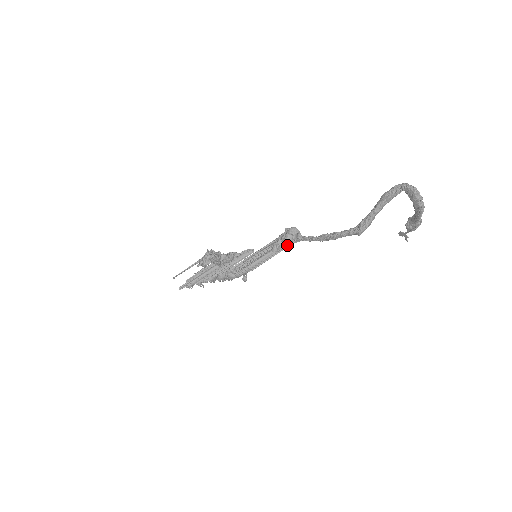
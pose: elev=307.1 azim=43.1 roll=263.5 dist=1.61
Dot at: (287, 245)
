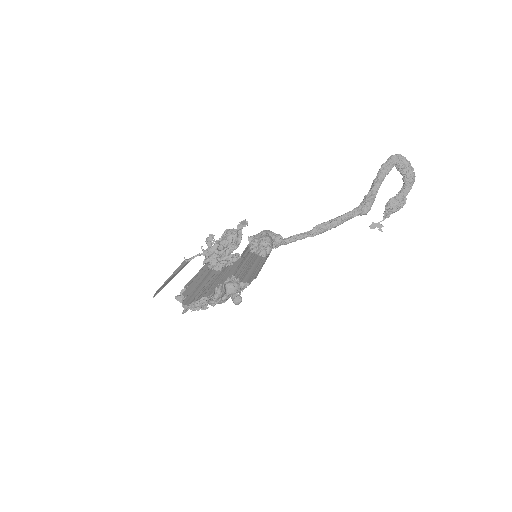
Dot at: (271, 249)
